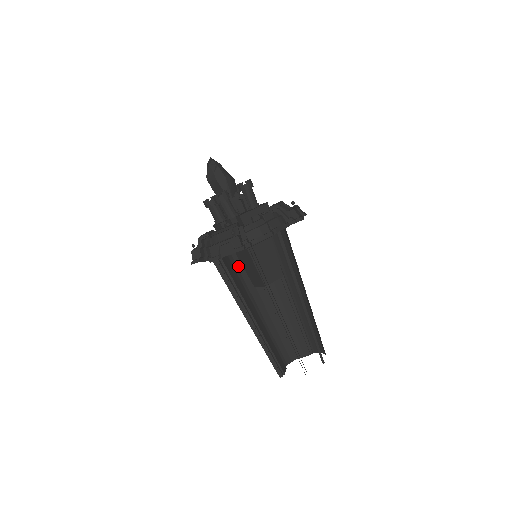
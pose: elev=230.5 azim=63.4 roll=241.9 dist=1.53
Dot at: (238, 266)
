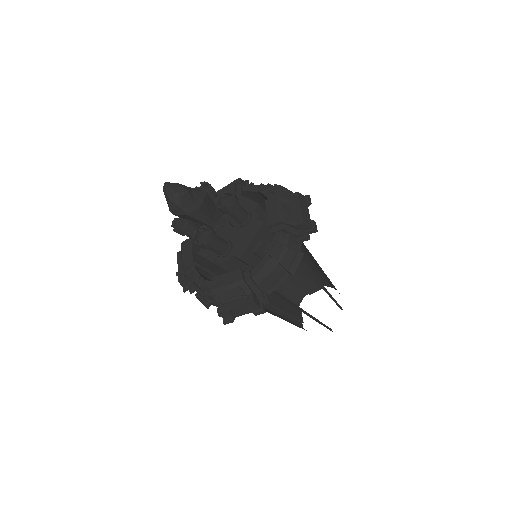
Dot at: occluded
